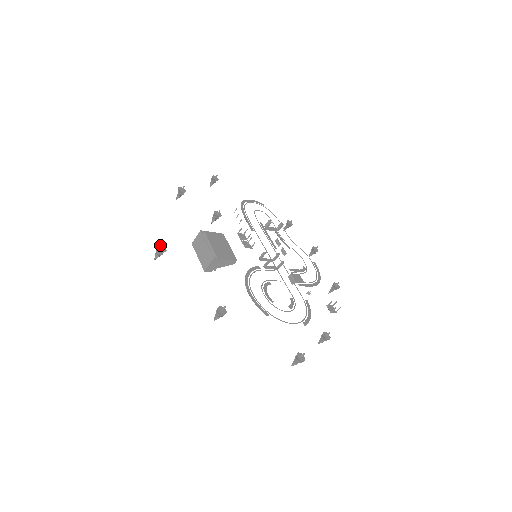
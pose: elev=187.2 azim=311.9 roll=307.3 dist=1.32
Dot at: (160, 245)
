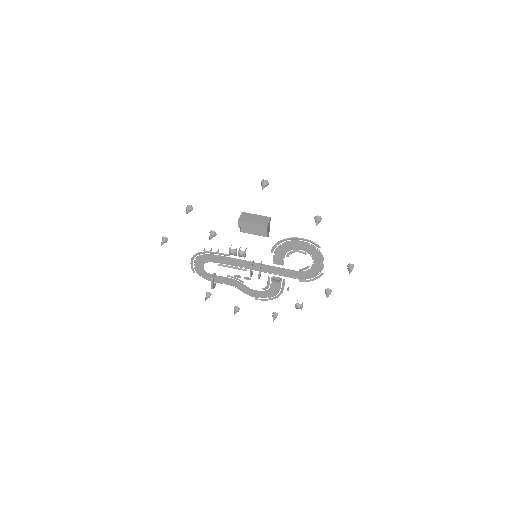
Dot at: (261, 182)
